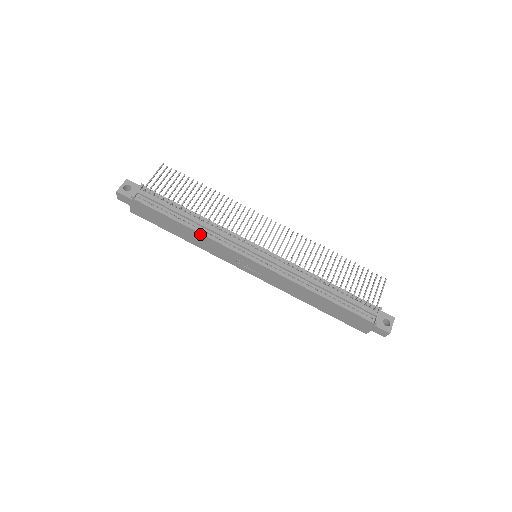
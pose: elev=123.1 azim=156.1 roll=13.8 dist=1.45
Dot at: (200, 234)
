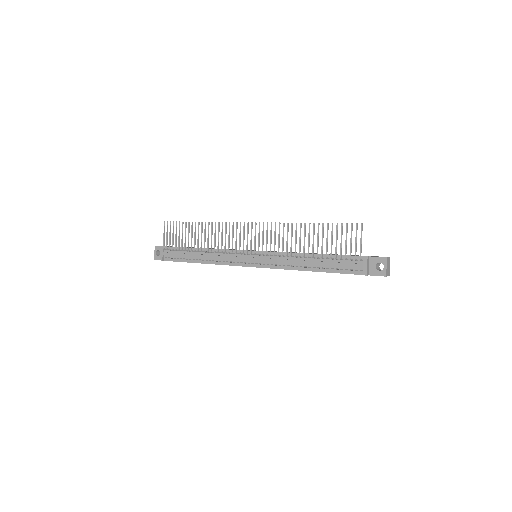
Dot at: occluded
